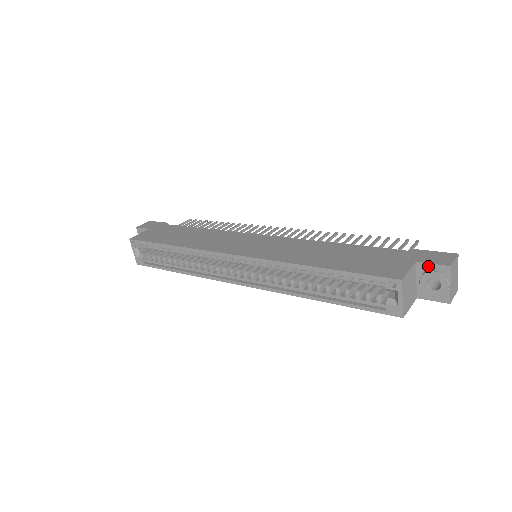
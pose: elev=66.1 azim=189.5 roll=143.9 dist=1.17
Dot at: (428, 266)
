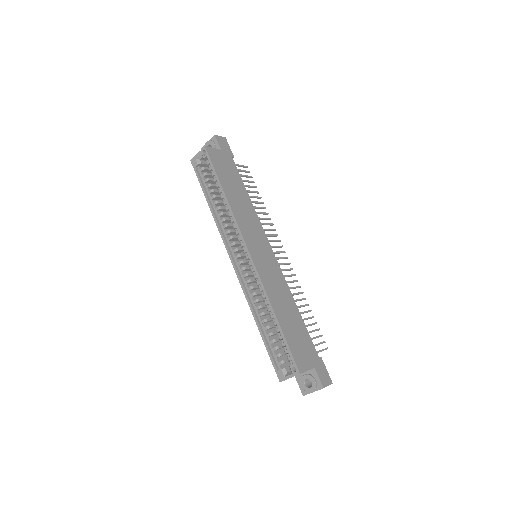
Dot at: (316, 376)
